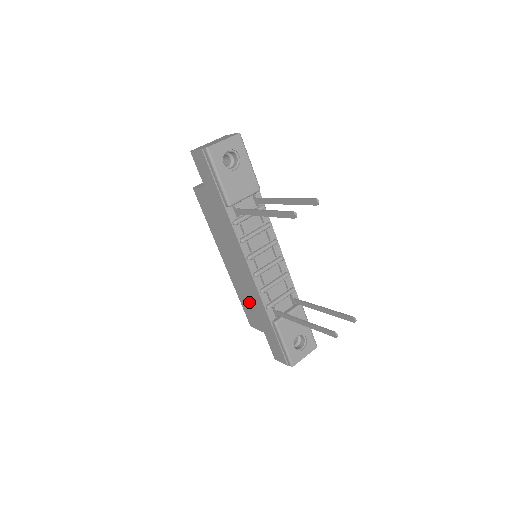
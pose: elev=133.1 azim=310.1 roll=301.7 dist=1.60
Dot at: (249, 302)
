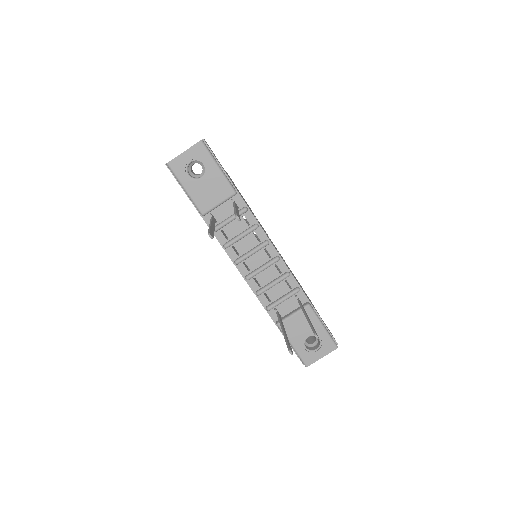
Dot at: occluded
